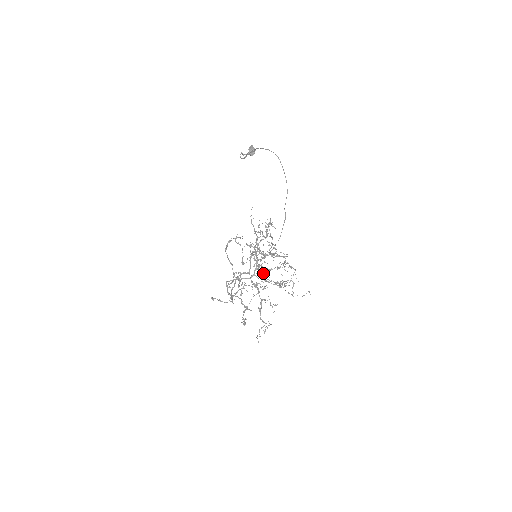
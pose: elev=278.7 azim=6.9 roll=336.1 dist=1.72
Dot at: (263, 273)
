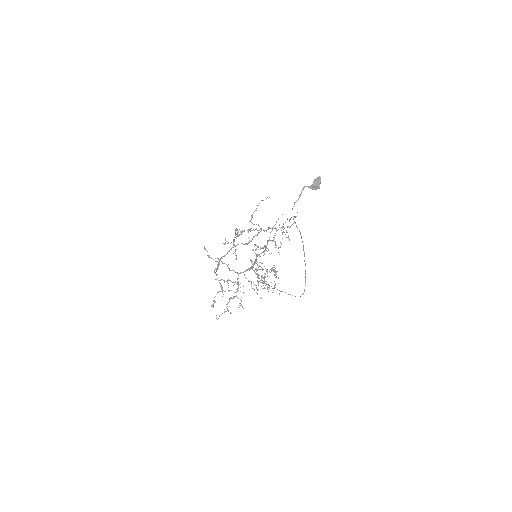
Dot at: (255, 262)
